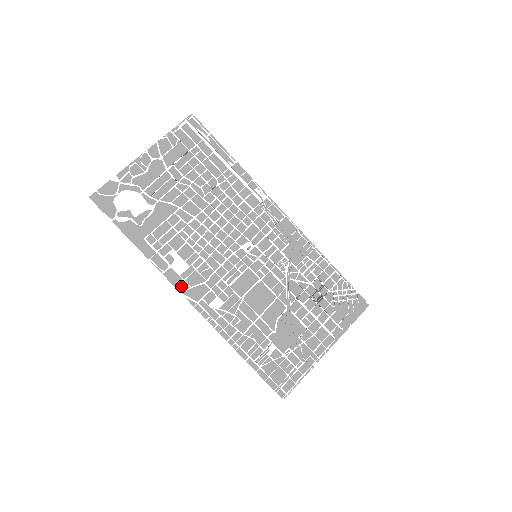
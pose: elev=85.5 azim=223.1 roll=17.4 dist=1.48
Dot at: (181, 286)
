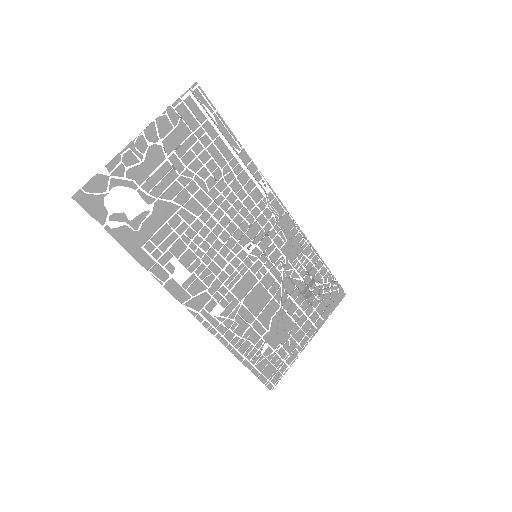
Dot at: (182, 297)
